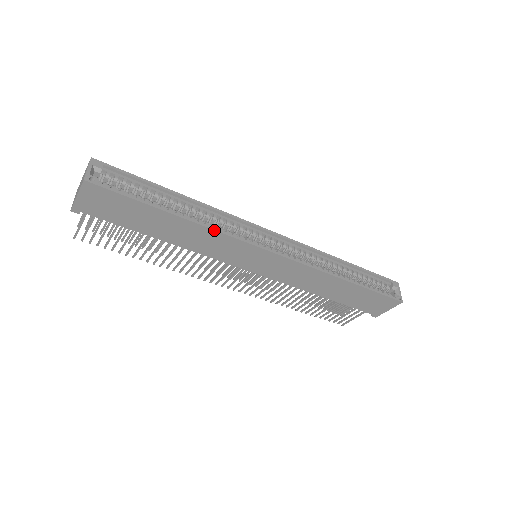
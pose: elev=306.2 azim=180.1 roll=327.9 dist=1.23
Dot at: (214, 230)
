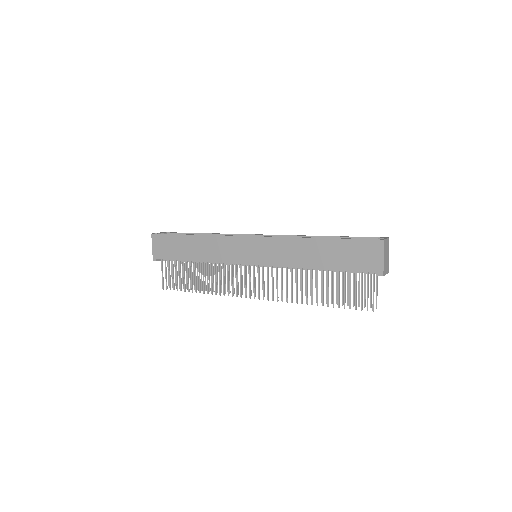
Dot at: (213, 235)
